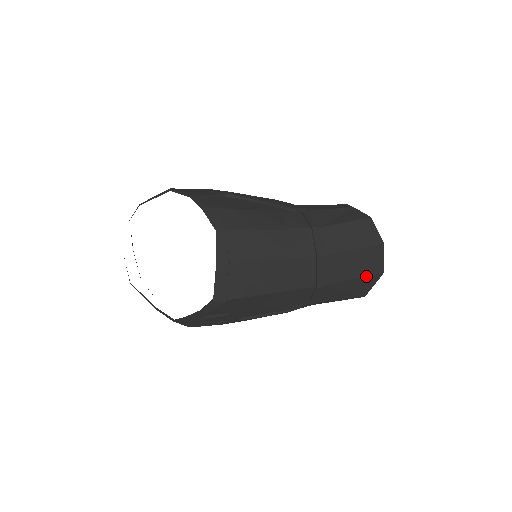
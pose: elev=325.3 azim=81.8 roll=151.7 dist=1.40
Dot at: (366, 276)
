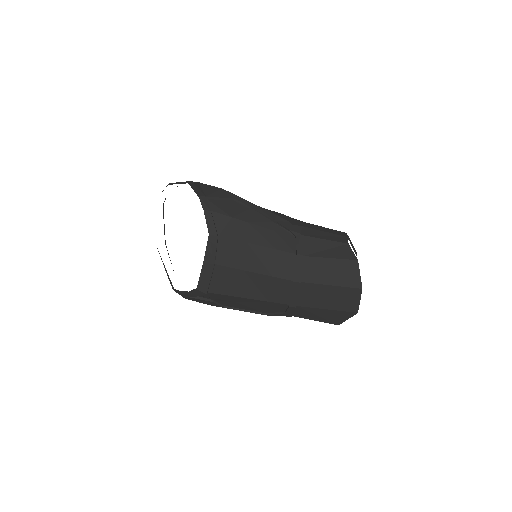
Dot at: (339, 310)
